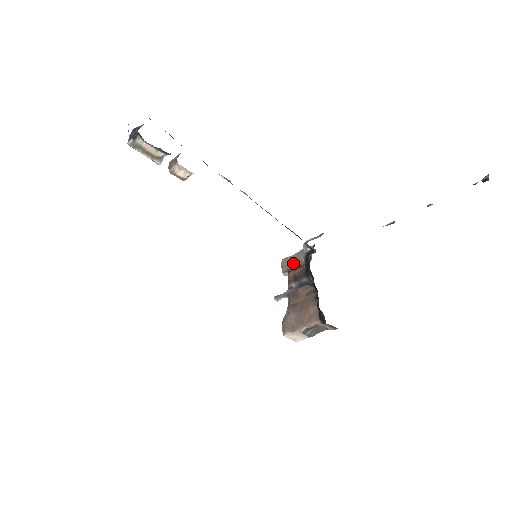
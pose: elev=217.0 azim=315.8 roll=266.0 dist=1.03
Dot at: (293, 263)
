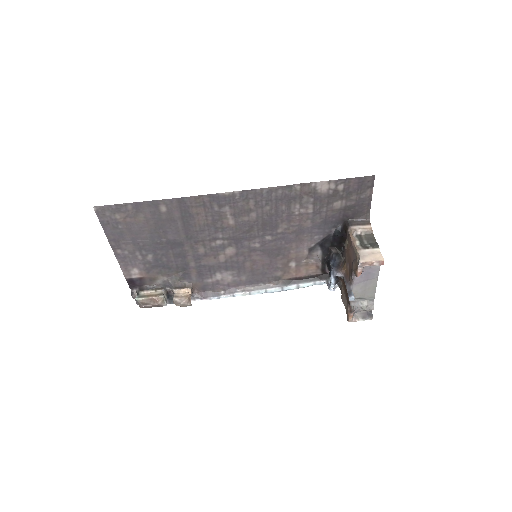
Dot at: (347, 304)
